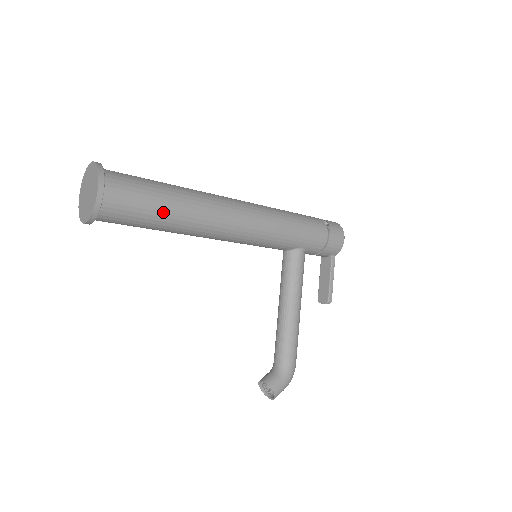
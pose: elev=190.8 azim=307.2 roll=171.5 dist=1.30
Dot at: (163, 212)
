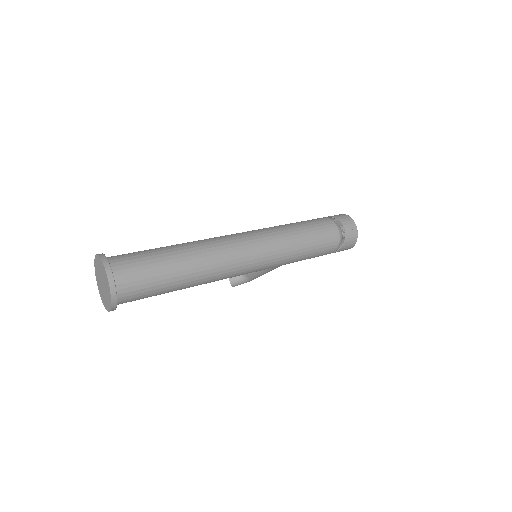
Dot at: occluded
